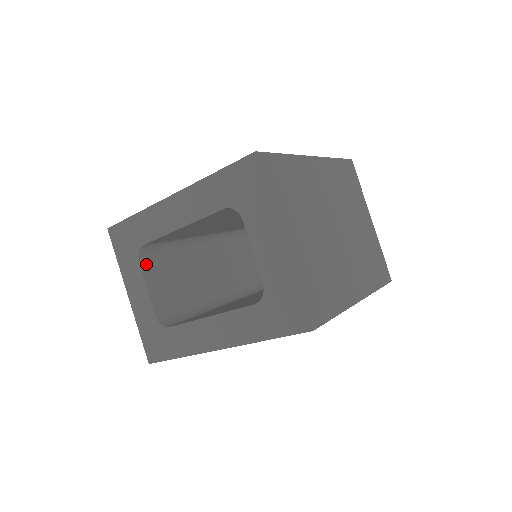
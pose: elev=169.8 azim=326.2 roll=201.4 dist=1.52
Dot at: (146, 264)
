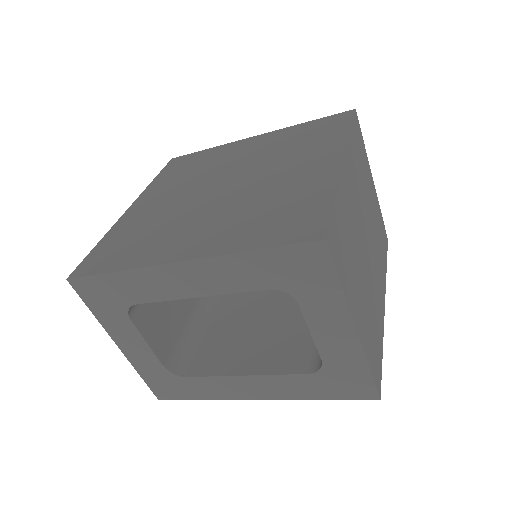
Dot at: (137, 314)
